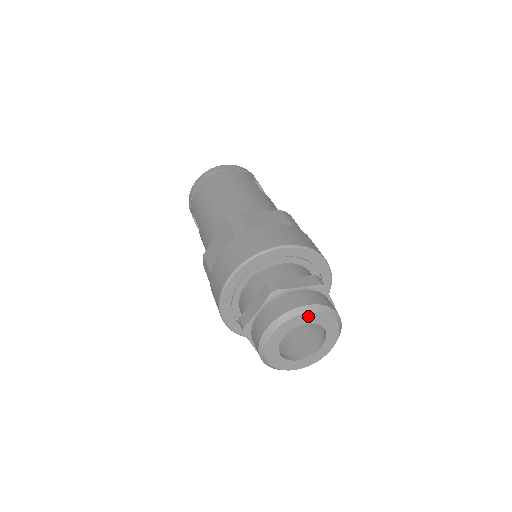
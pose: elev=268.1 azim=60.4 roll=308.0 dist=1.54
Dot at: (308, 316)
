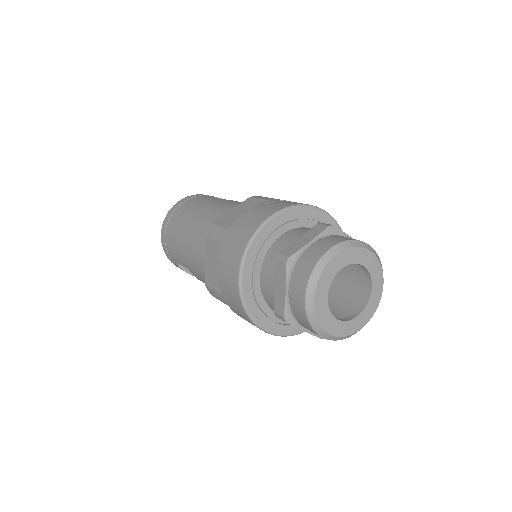
Dot at: (337, 260)
